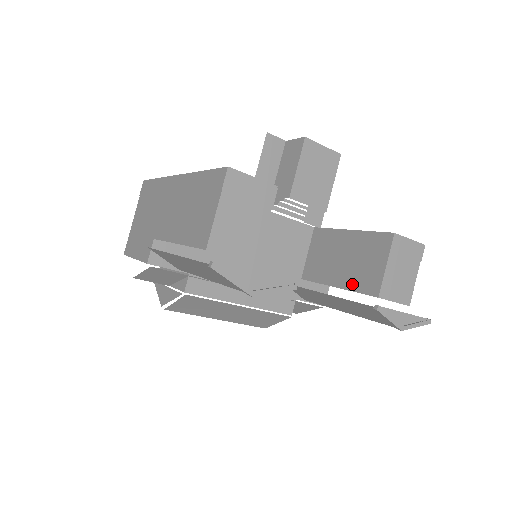
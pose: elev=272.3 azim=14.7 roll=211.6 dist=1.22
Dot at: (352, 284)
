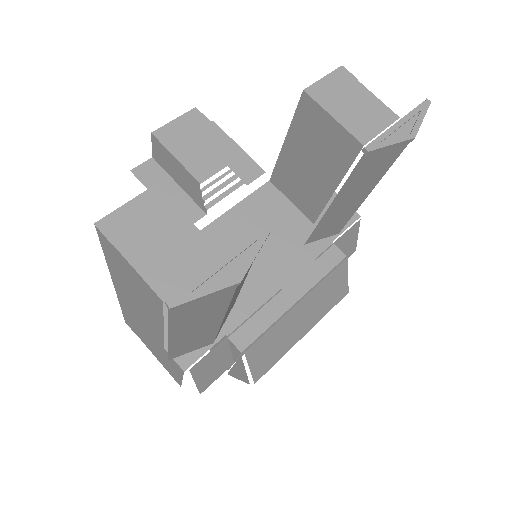
Dot at: (338, 169)
